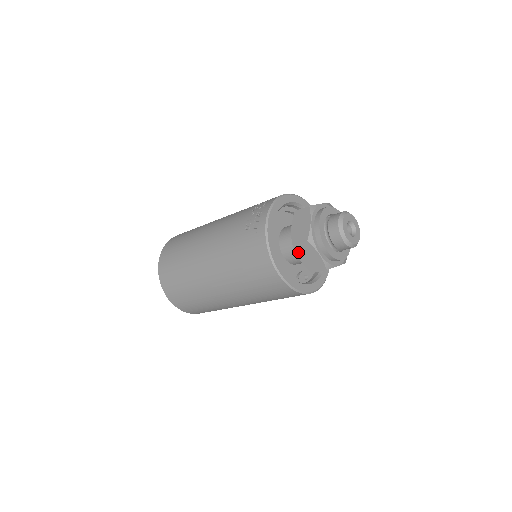
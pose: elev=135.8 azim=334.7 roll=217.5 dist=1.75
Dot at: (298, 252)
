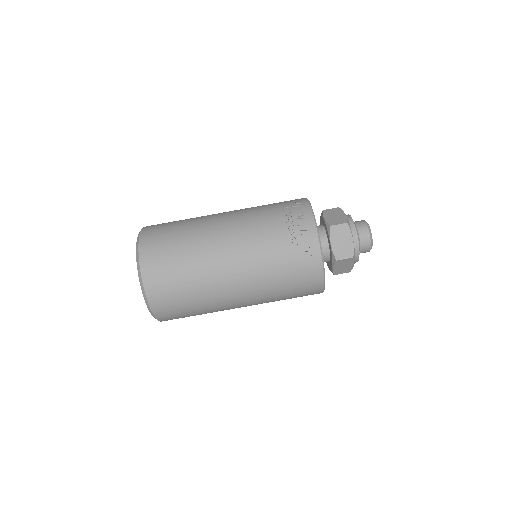
Dot at: (336, 264)
